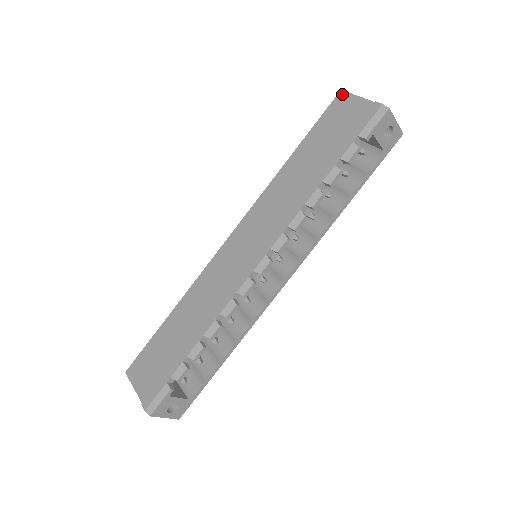
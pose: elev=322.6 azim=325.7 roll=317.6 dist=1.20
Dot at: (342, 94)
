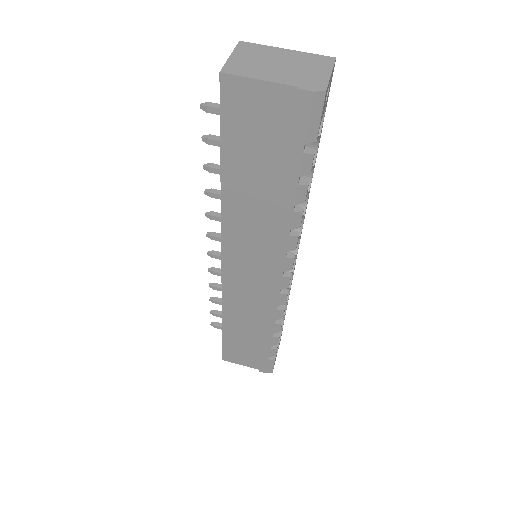
Dot at: (228, 81)
